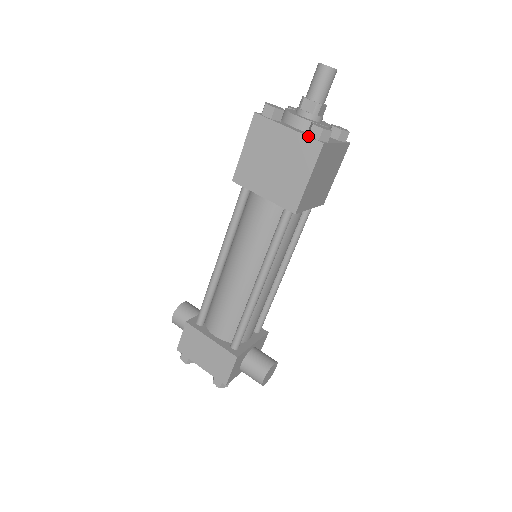
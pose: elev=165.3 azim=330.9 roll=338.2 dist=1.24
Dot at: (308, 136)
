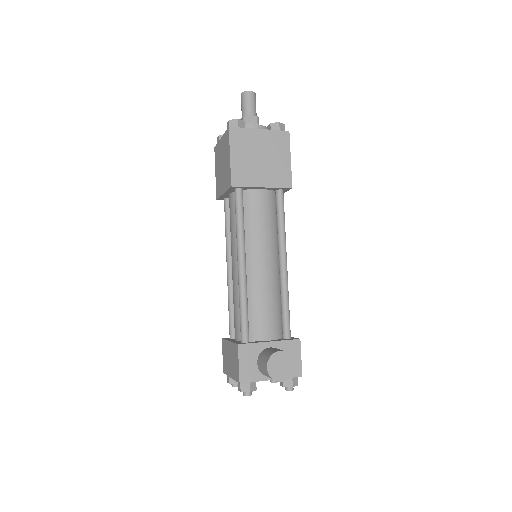
Dot at: (225, 132)
